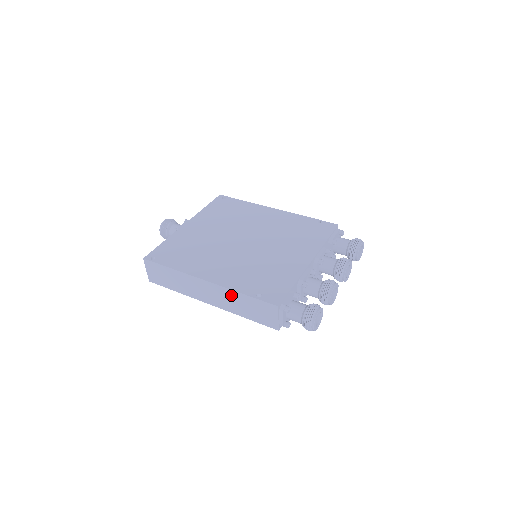
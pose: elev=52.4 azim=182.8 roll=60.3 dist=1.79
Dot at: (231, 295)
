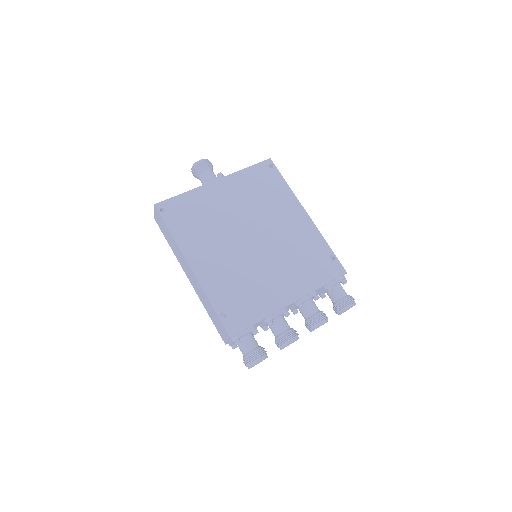
Dot at: (204, 295)
